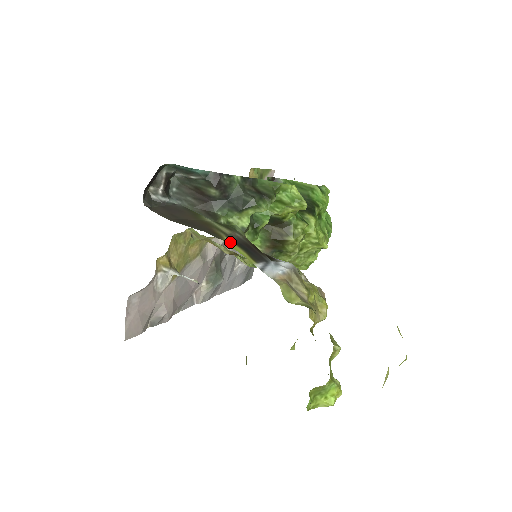
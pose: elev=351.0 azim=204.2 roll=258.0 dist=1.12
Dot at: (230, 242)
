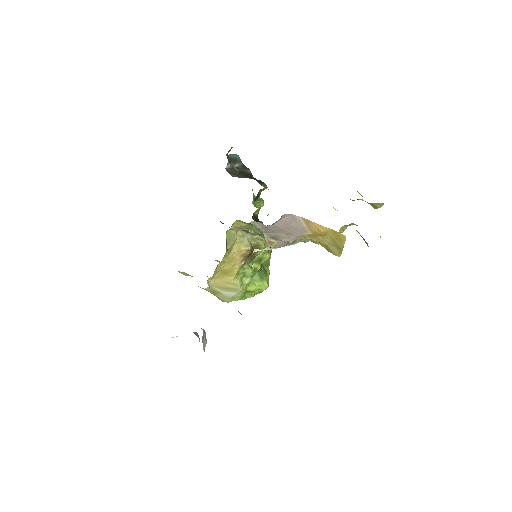
Dot at: occluded
